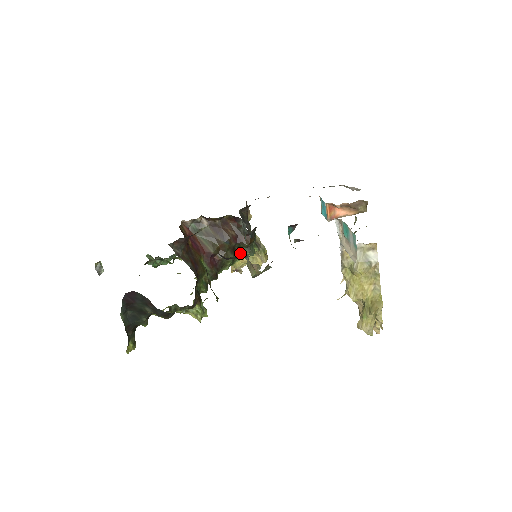
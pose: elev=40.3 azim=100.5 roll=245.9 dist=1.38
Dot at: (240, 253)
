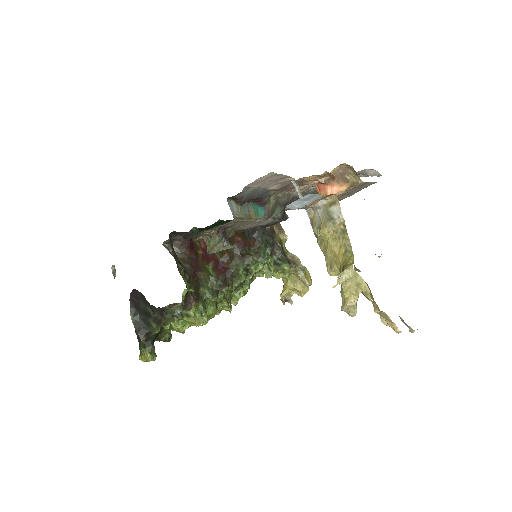
Dot at: (251, 261)
